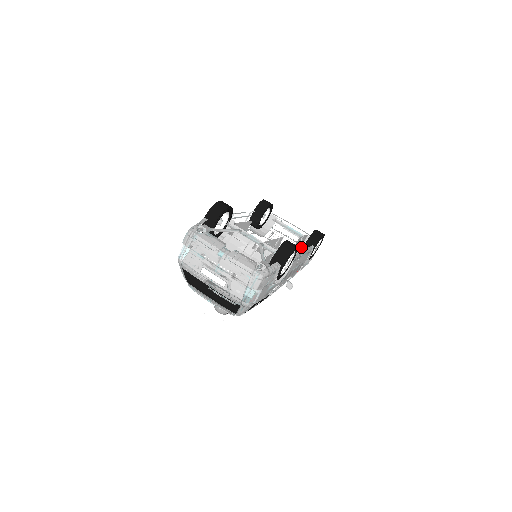
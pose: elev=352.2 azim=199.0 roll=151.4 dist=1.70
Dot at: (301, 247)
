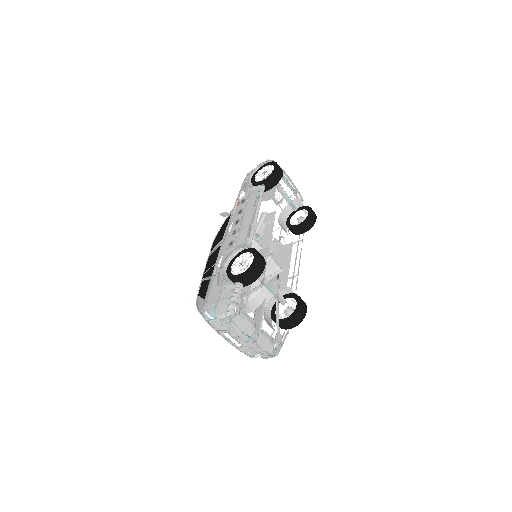
Dot at: (287, 206)
